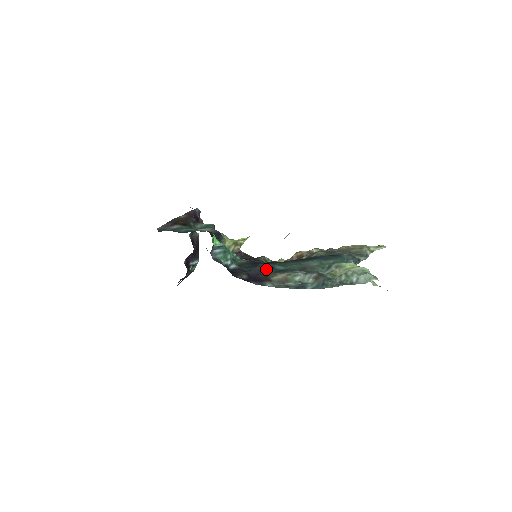
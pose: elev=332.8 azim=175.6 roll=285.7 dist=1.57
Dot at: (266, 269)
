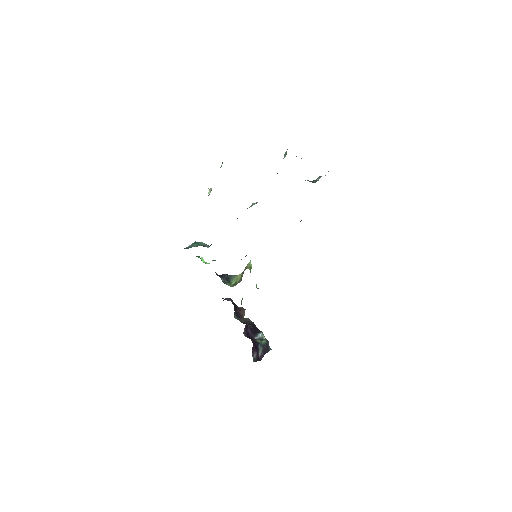
Dot at: occluded
